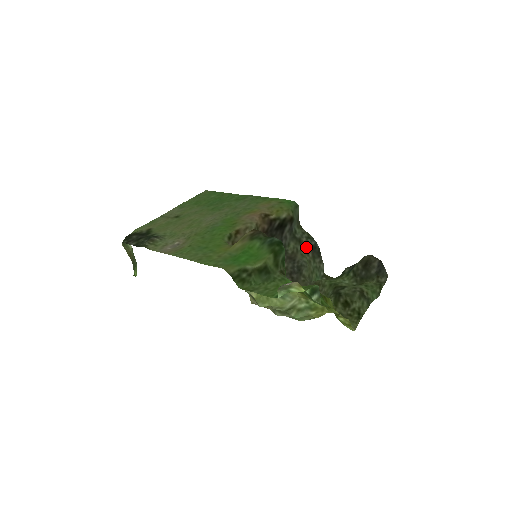
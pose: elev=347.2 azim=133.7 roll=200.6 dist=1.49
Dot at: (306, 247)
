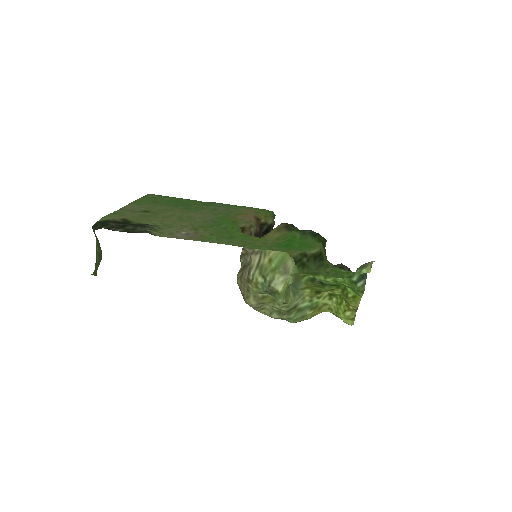
Dot at: occluded
